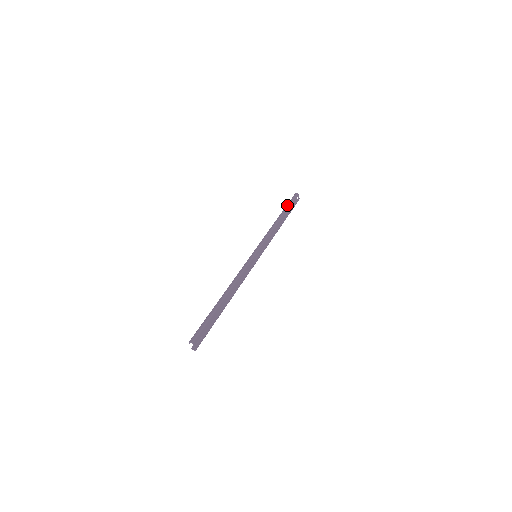
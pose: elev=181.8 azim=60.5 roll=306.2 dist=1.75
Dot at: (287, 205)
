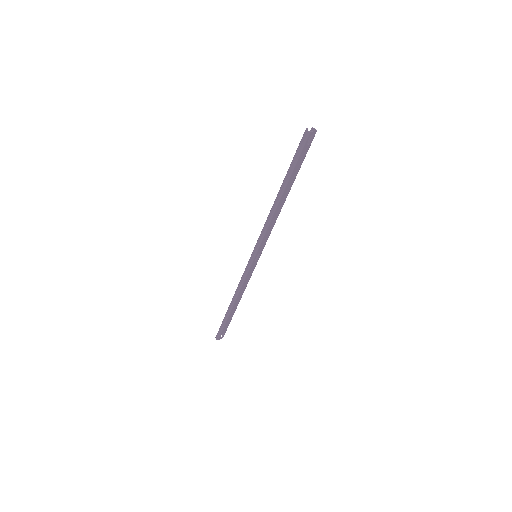
Dot at: (290, 166)
